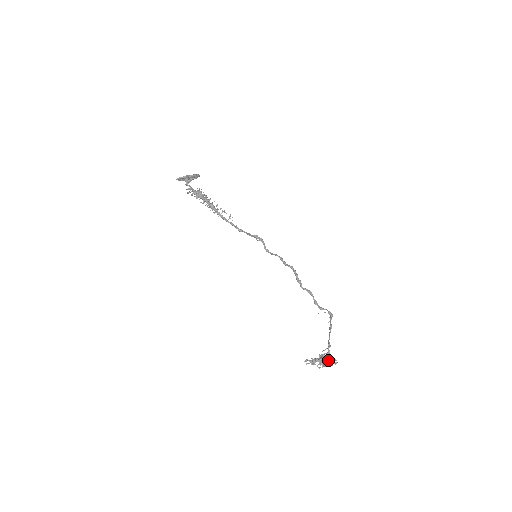
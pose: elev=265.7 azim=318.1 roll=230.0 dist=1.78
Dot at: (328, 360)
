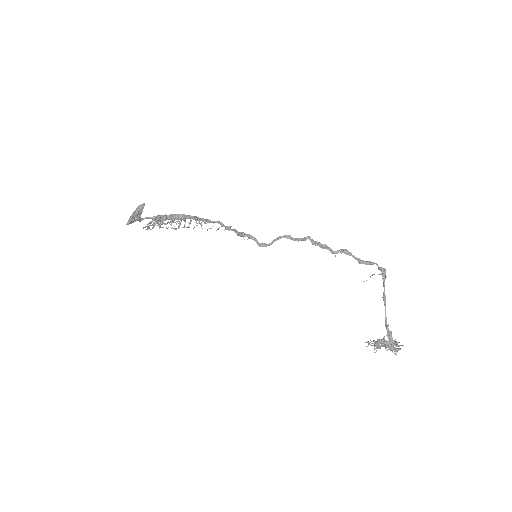
Dot at: (387, 350)
